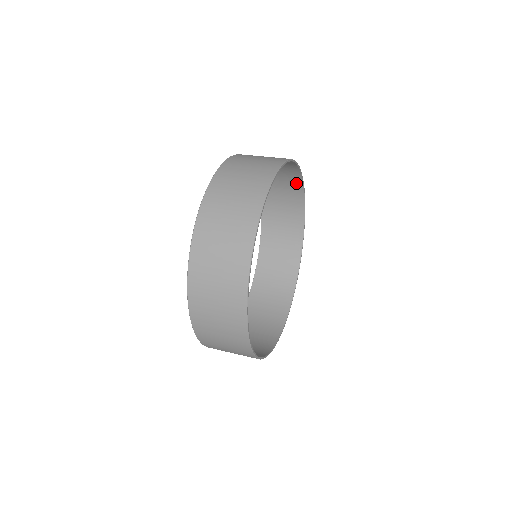
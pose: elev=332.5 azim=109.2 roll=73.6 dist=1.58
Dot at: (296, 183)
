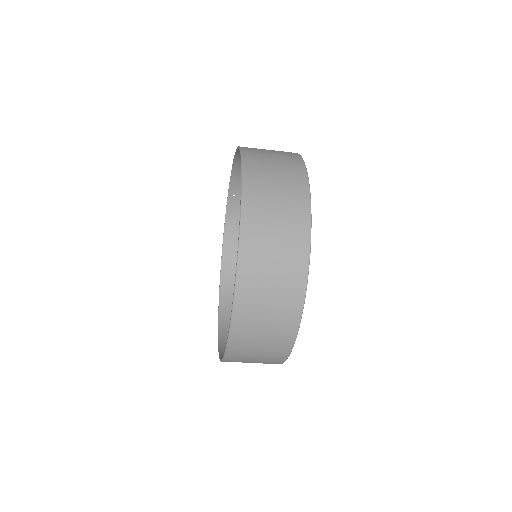
Dot at: occluded
